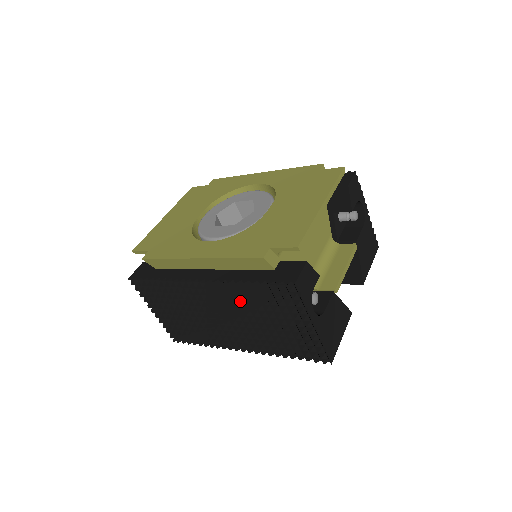
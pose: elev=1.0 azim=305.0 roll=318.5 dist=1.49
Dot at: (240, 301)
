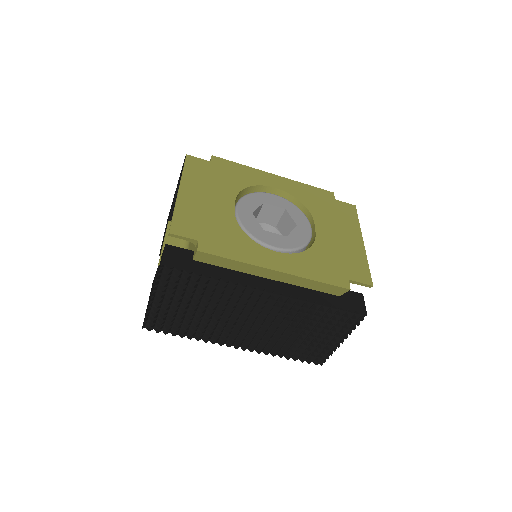
Dot at: (295, 315)
